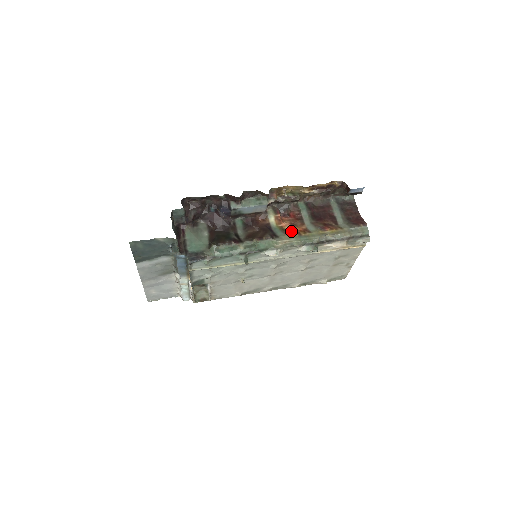
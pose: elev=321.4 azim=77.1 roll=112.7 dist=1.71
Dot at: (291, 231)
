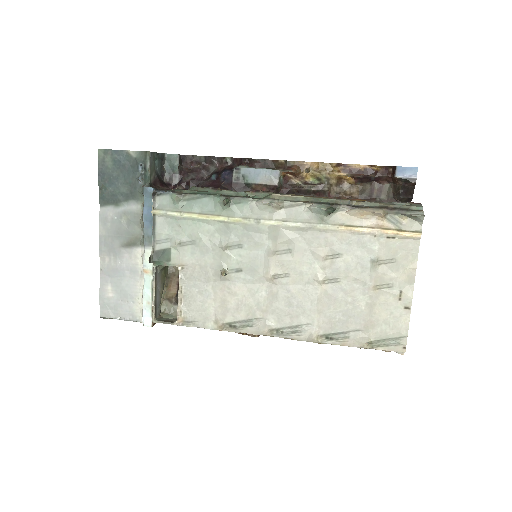
Dot at: occluded
